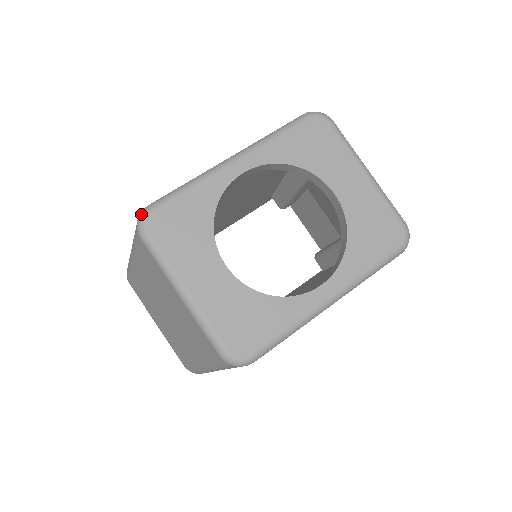
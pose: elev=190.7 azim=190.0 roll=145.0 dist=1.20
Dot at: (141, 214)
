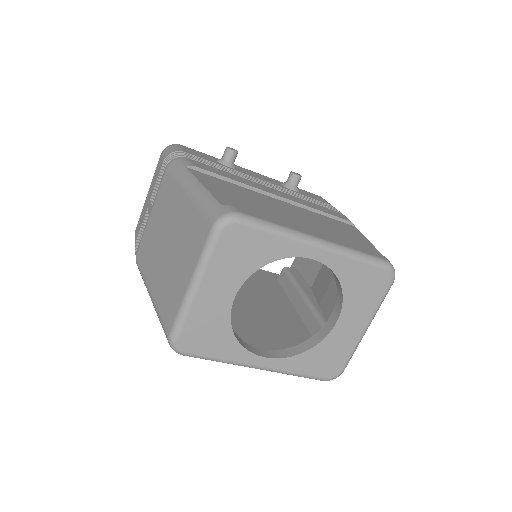
Dot at: (230, 216)
